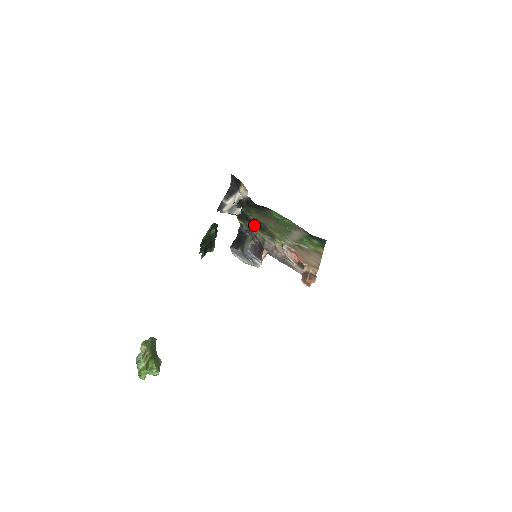
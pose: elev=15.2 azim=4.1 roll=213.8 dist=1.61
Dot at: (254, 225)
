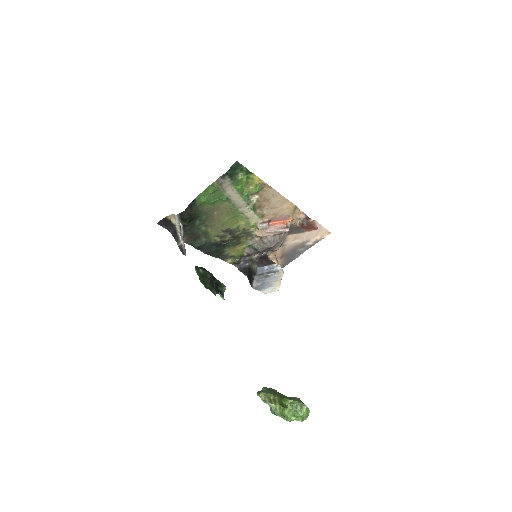
Dot at: (230, 245)
